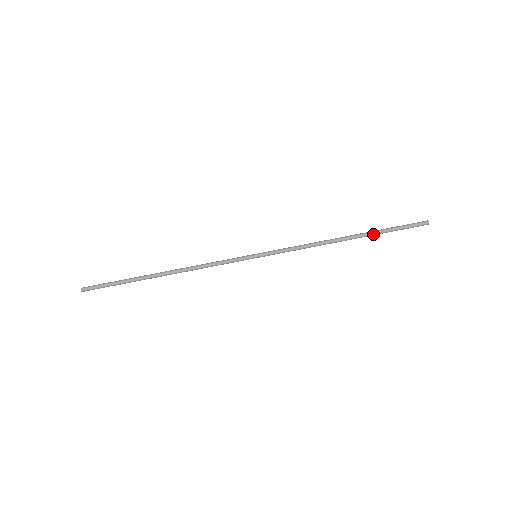
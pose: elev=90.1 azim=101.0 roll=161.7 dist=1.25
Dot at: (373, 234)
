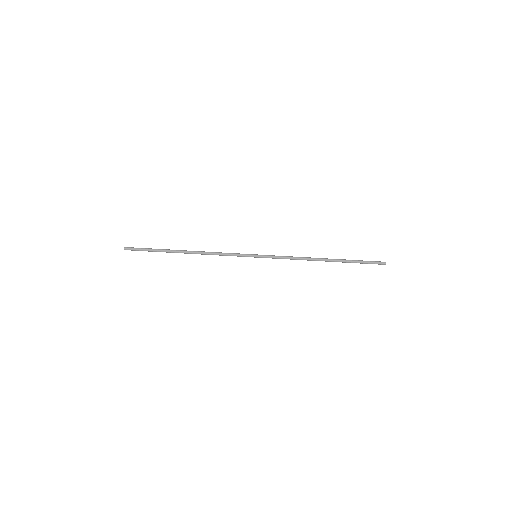
Dot at: (344, 261)
